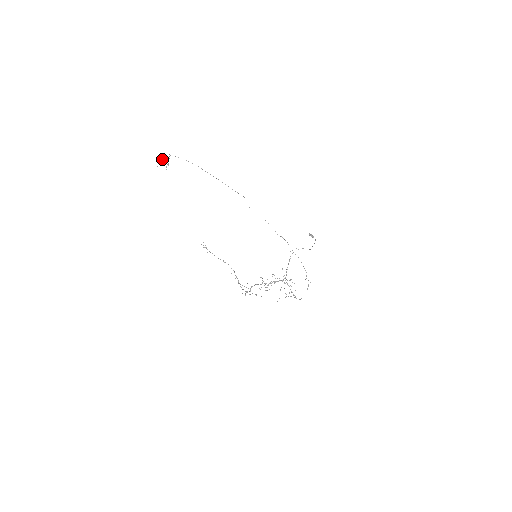
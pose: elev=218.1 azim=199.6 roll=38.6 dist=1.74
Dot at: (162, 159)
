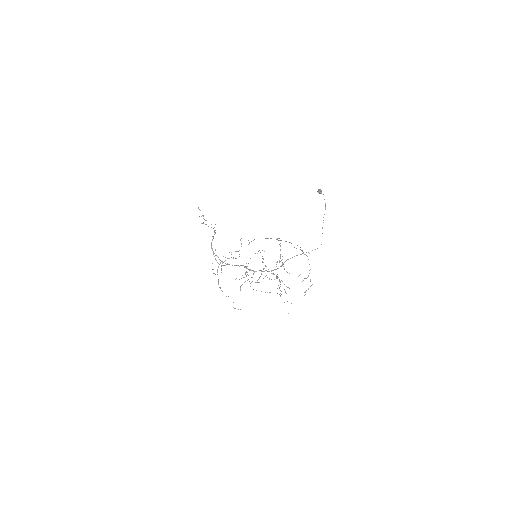
Dot at: occluded
